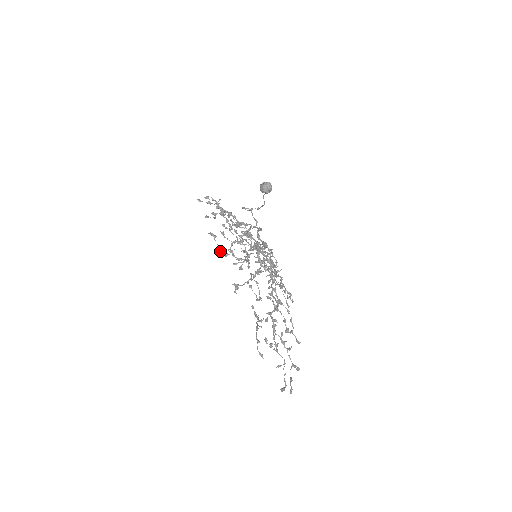
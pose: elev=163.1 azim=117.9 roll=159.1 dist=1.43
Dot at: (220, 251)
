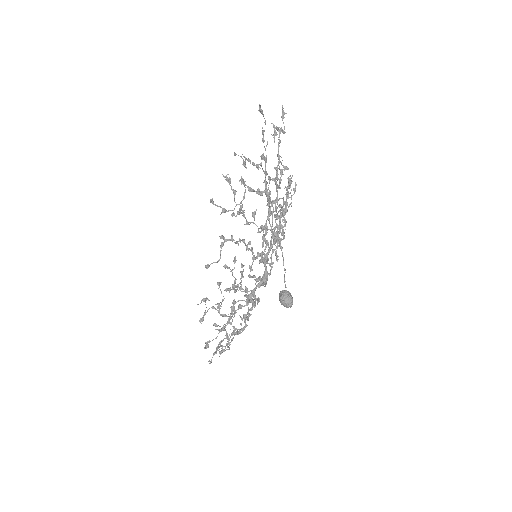
Dot at: occluded
